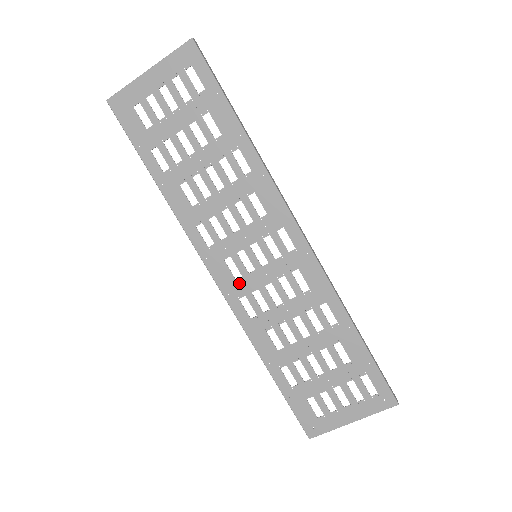
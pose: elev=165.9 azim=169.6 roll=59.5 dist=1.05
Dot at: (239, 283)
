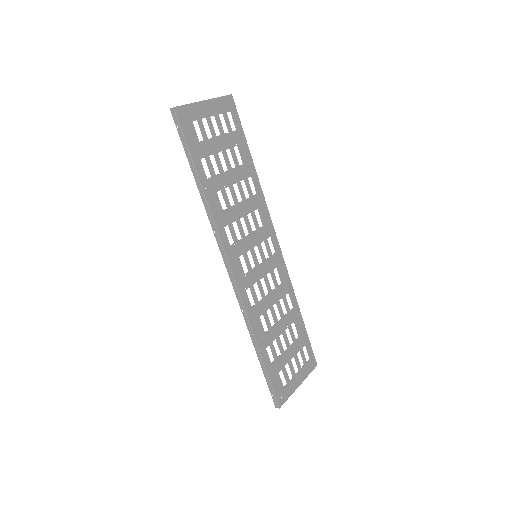
Dot at: (247, 277)
